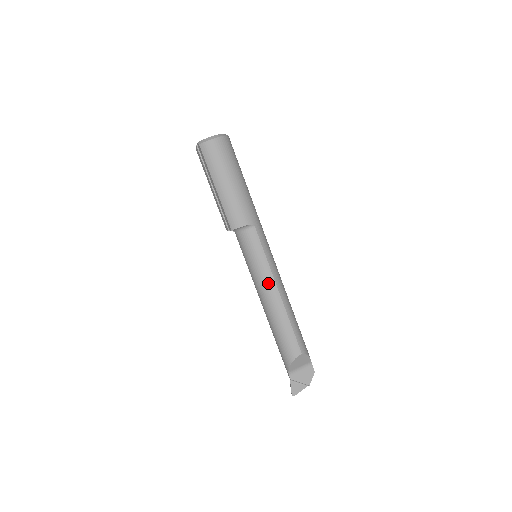
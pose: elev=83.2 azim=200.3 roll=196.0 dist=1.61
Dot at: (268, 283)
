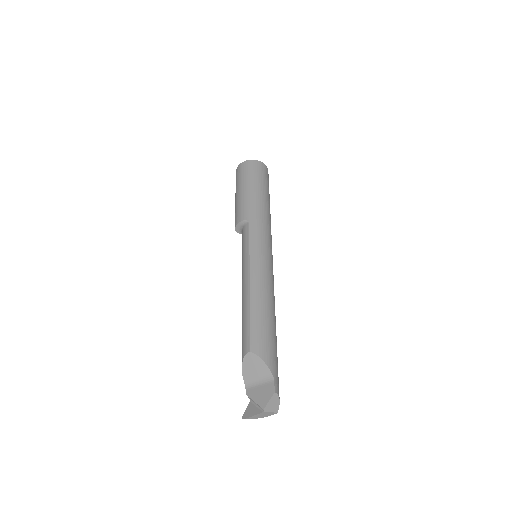
Dot at: (244, 272)
